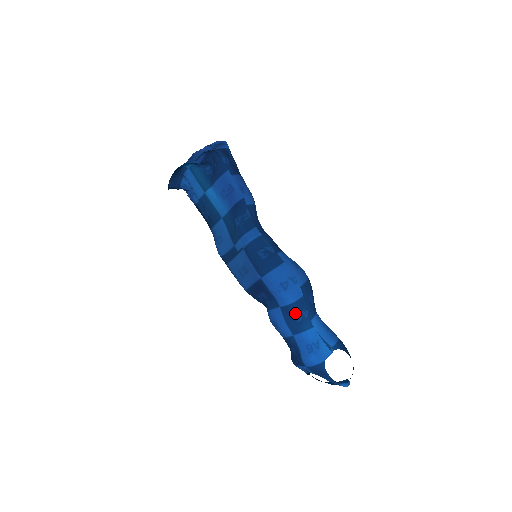
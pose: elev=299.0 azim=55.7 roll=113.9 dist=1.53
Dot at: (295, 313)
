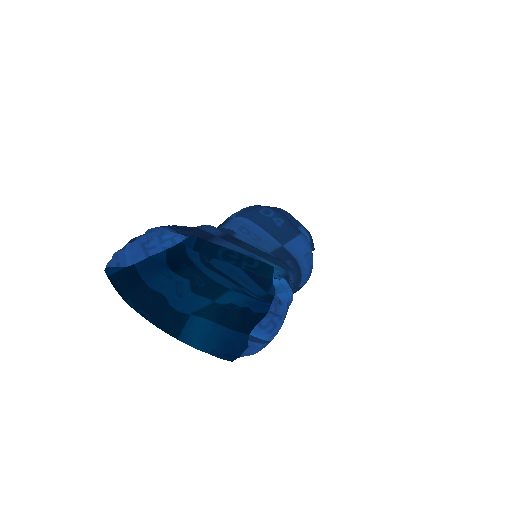
Dot at: occluded
